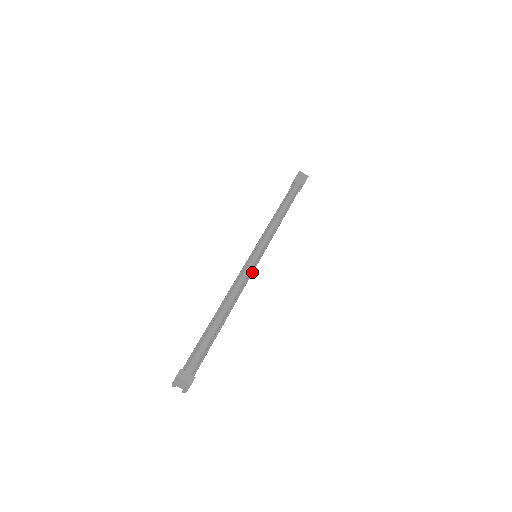
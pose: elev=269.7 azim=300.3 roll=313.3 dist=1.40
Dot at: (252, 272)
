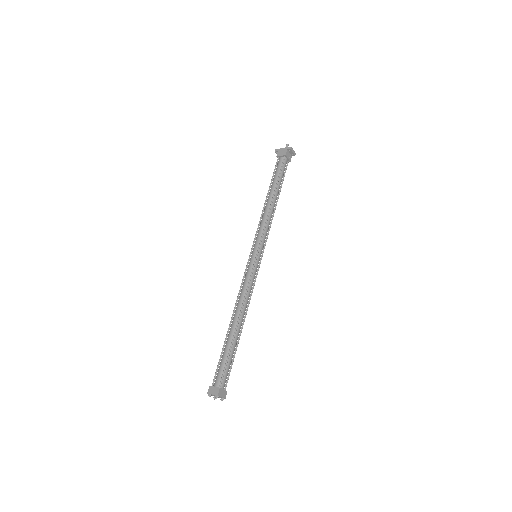
Dot at: occluded
